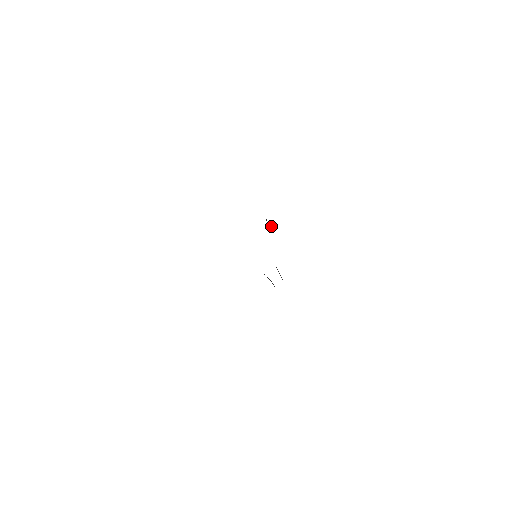
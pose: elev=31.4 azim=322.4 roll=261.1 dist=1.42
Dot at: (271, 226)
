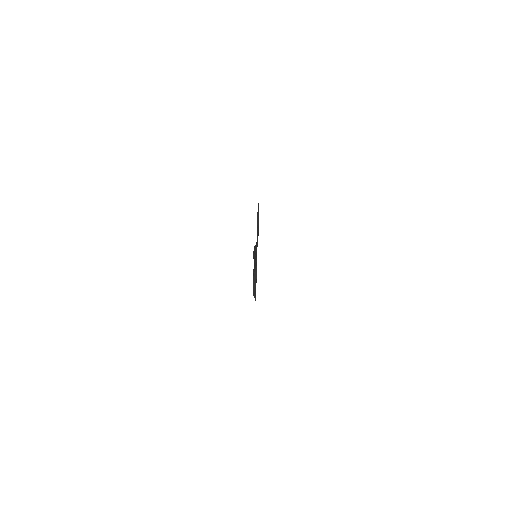
Dot at: occluded
